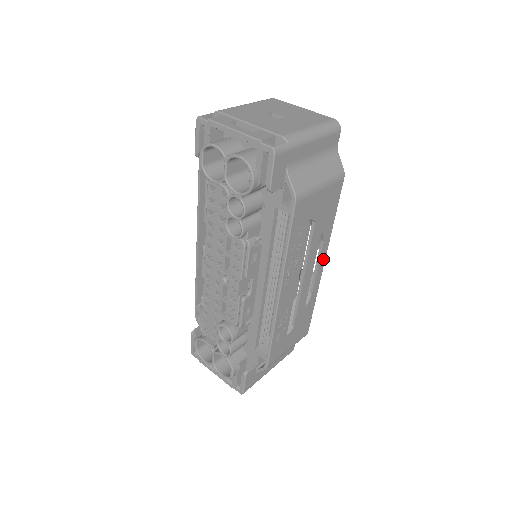
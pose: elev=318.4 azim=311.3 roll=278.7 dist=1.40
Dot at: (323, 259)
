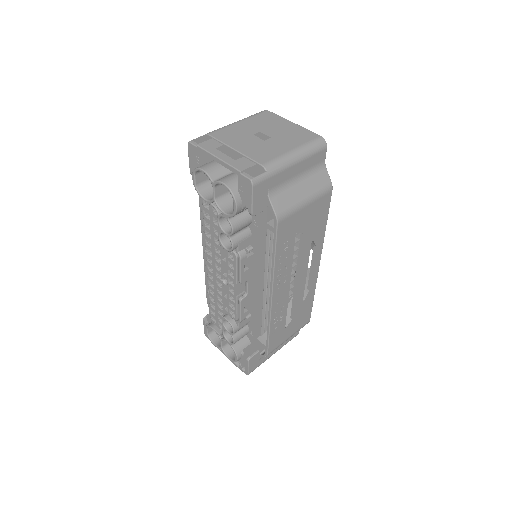
Dot at: (318, 260)
